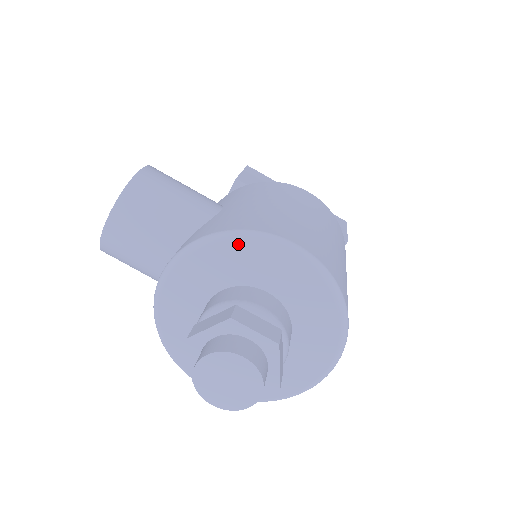
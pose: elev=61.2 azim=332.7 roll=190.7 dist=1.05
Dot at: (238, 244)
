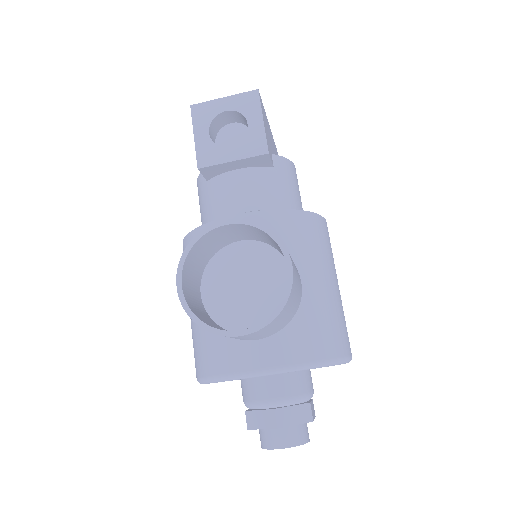
Dot at: occluded
